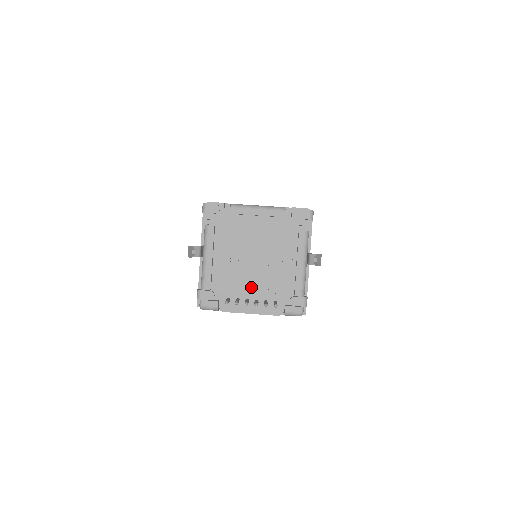
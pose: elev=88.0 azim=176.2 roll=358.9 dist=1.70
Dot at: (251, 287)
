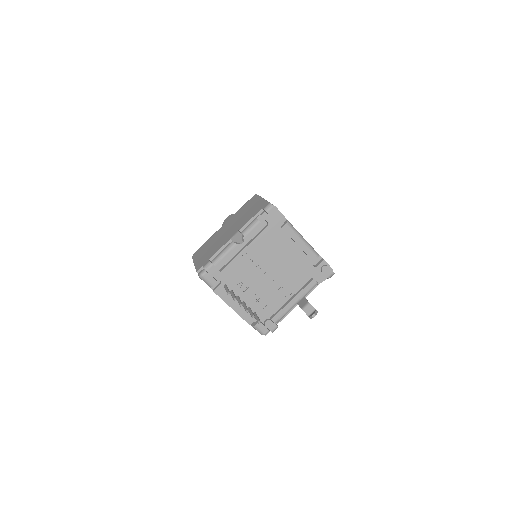
Dot at: (249, 290)
